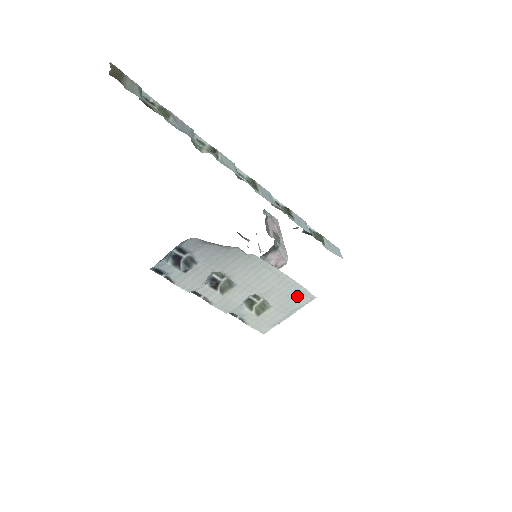
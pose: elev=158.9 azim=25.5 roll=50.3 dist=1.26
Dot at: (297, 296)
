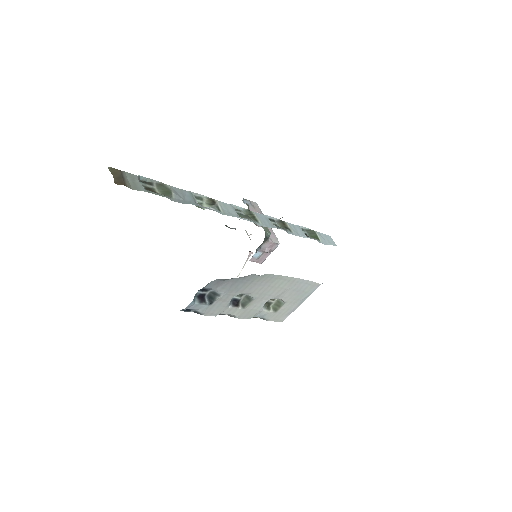
Dot at: (306, 288)
